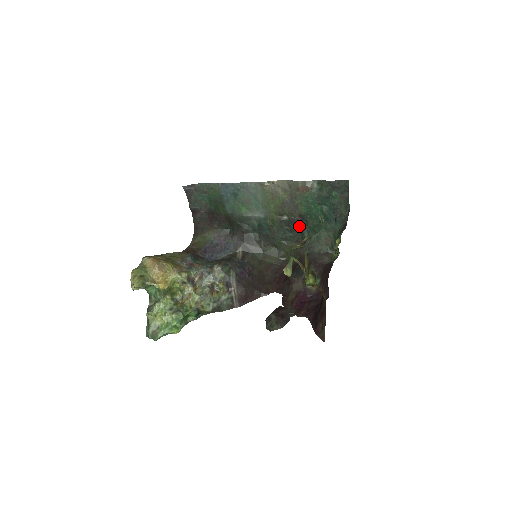
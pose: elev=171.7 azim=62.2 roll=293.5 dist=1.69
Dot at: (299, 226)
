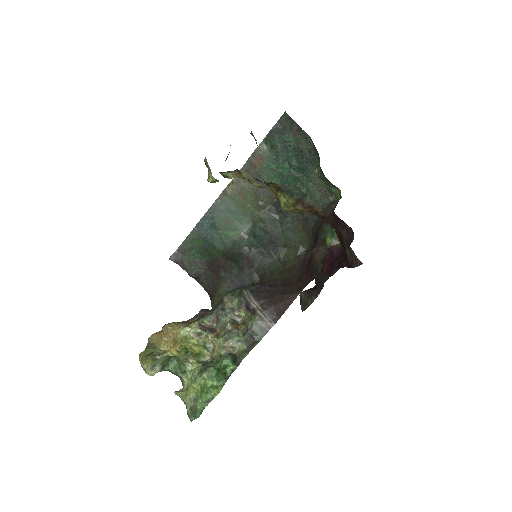
Dot at: occluded
